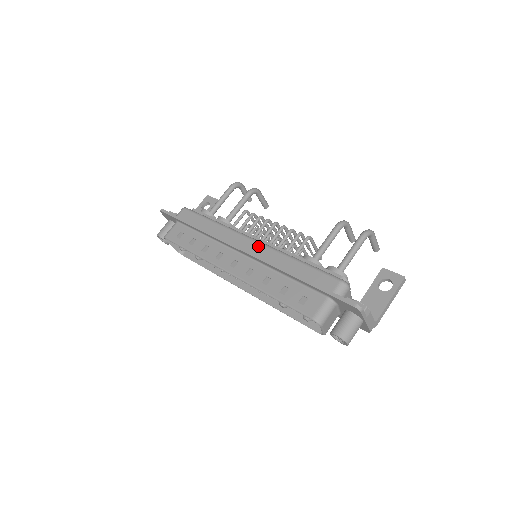
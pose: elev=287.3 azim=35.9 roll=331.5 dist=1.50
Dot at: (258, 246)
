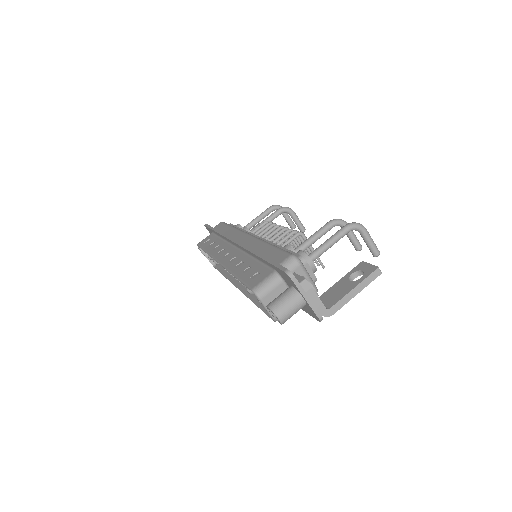
Dot at: (249, 238)
